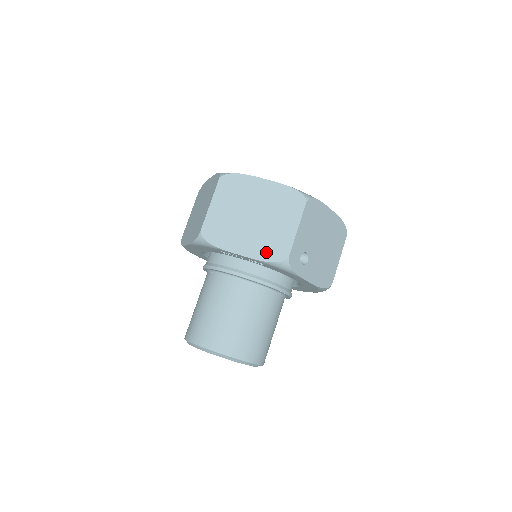
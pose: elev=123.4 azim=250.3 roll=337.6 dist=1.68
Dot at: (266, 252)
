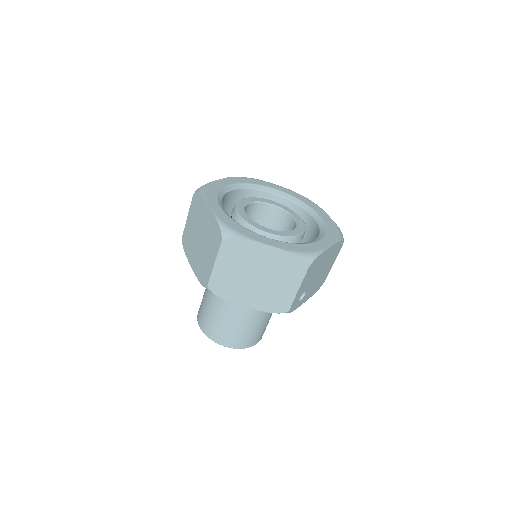
Dot at: (269, 306)
